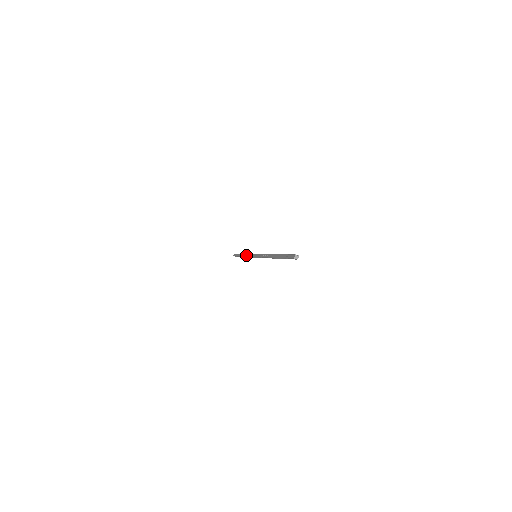
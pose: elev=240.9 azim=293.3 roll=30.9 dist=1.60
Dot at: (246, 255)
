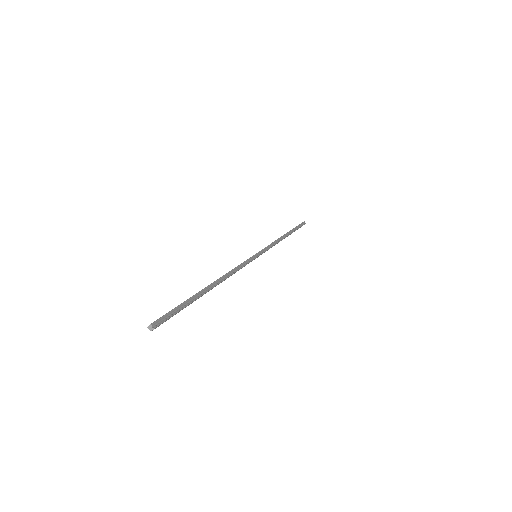
Dot at: (274, 241)
